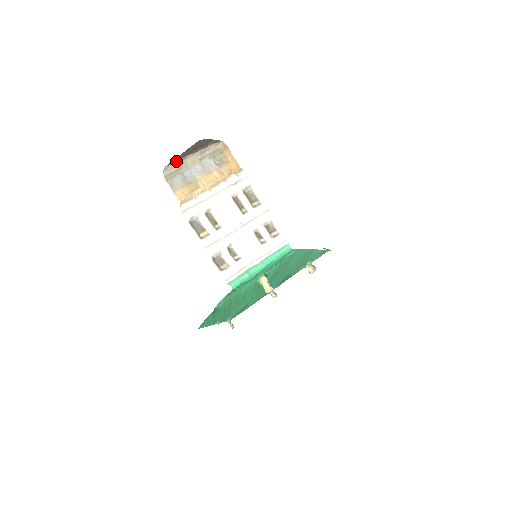
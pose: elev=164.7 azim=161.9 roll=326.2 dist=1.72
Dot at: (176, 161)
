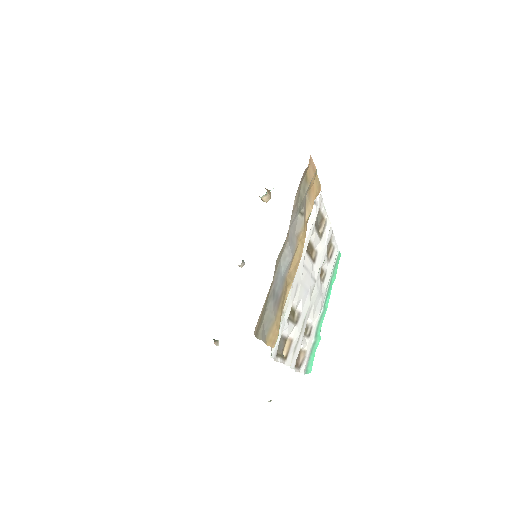
Dot at: occluded
